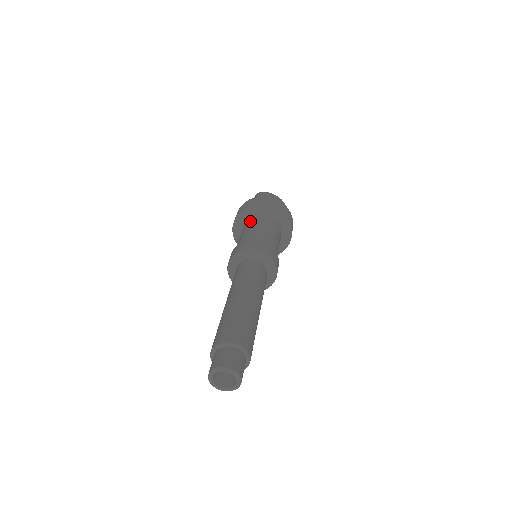
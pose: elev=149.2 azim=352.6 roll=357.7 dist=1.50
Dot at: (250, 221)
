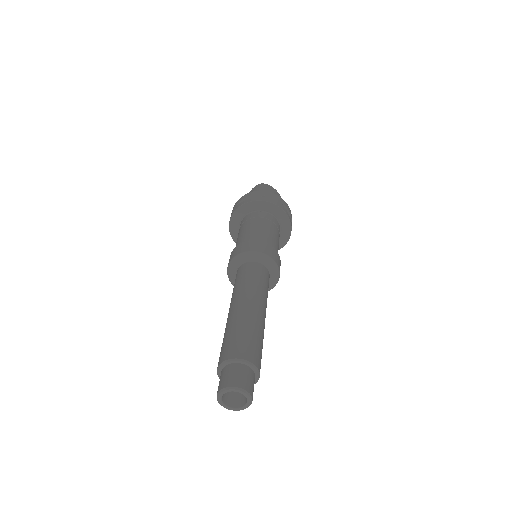
Dot at: (255, 216)
